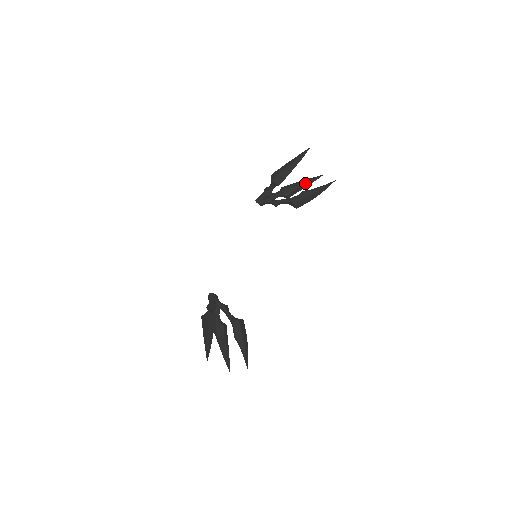
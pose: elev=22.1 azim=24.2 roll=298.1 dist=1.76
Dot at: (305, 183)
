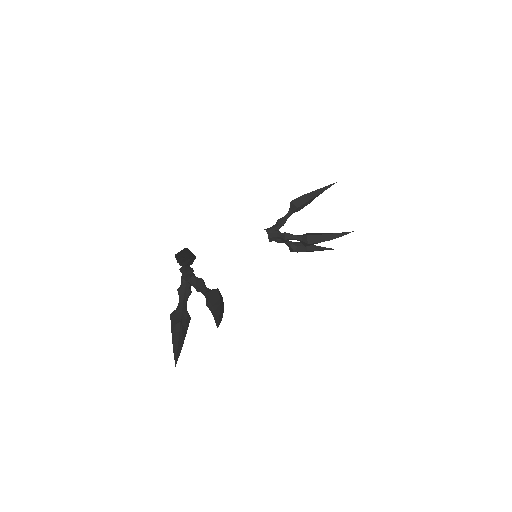
Dot at: (316, 246)
